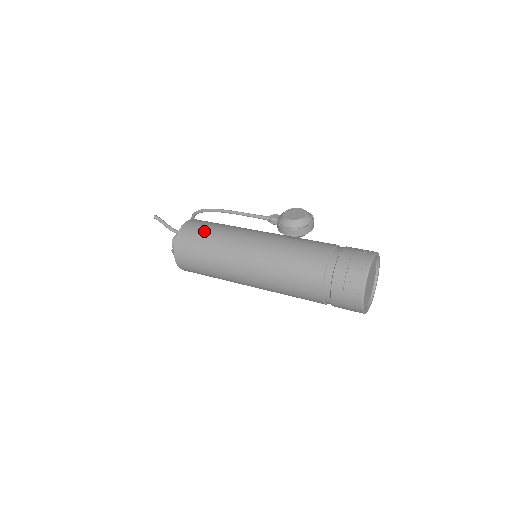
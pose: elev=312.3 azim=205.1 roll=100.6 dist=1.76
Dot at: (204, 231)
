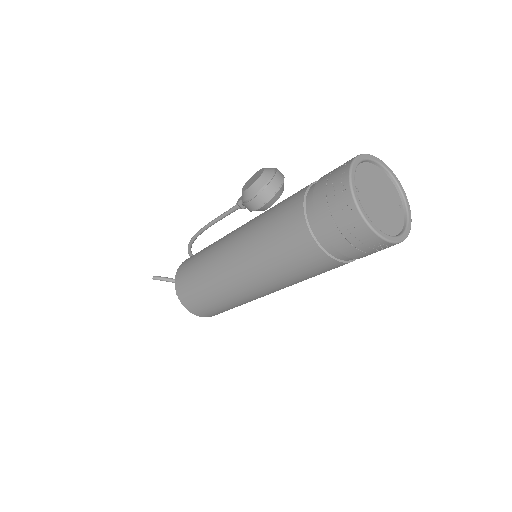
Dot at: (192, 263)
